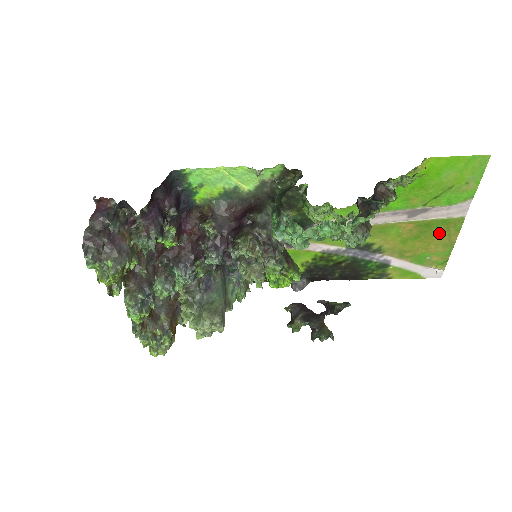
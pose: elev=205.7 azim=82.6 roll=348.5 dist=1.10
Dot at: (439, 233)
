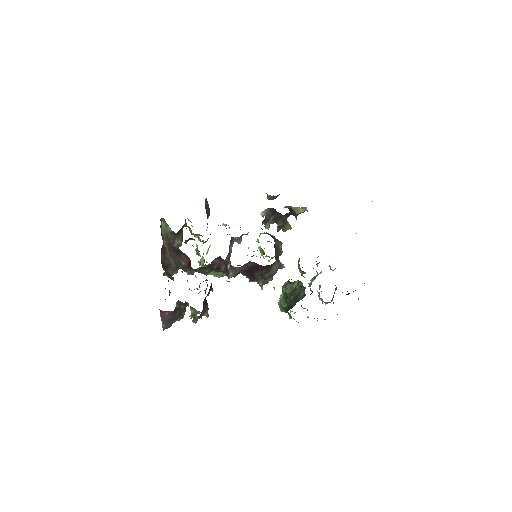
Dot at: occluded
